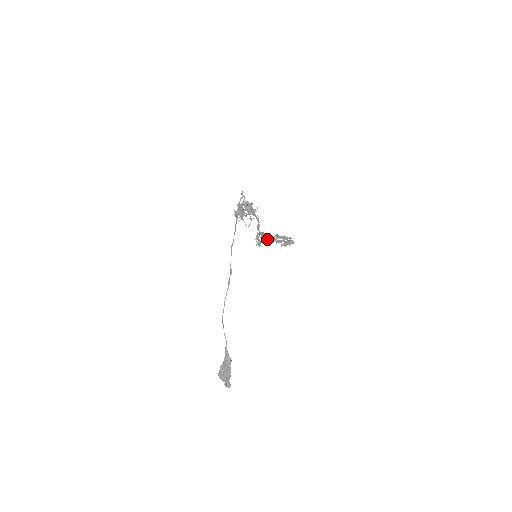
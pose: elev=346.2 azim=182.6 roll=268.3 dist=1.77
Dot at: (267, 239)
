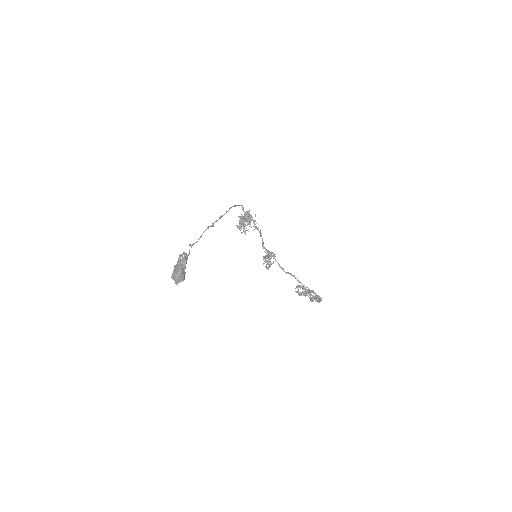
Dot at: occluded
